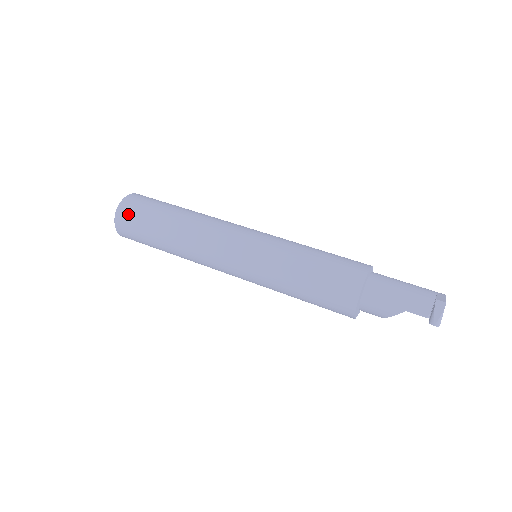
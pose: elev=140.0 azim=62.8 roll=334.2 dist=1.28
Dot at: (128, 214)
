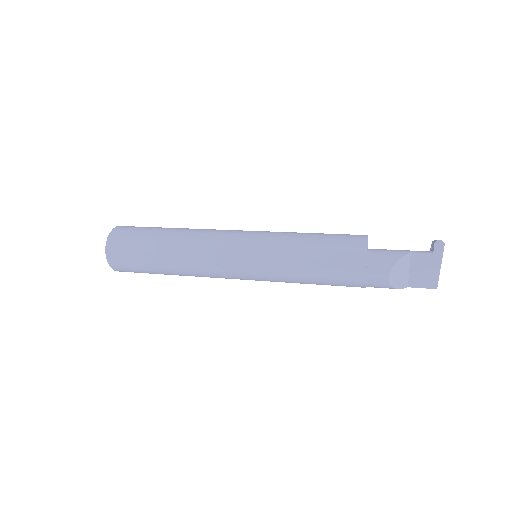
Dot at: (132, 226)
